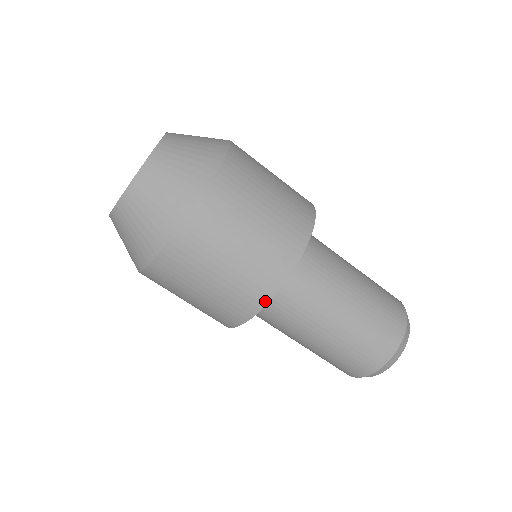
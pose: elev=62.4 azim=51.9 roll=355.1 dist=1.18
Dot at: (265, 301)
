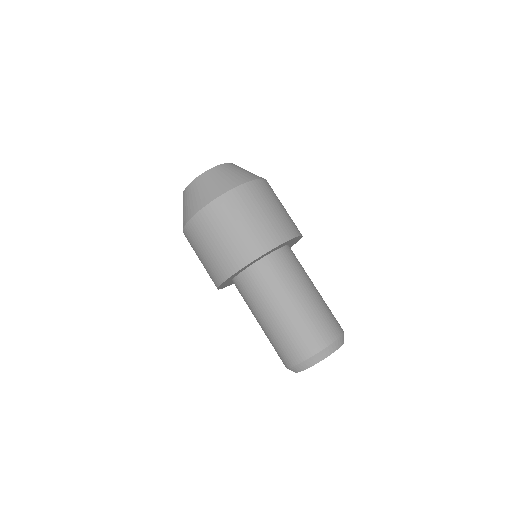
Dot at: (278, 243)
